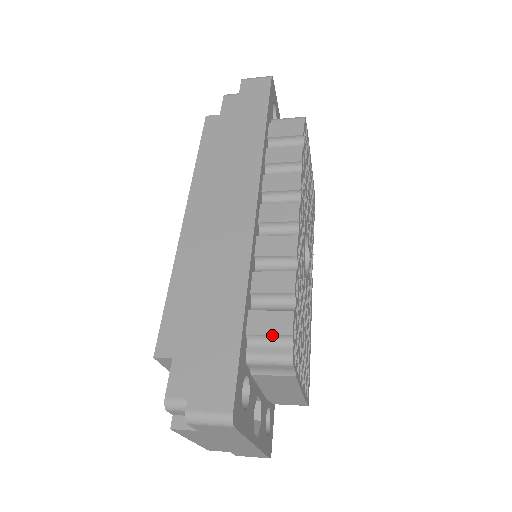
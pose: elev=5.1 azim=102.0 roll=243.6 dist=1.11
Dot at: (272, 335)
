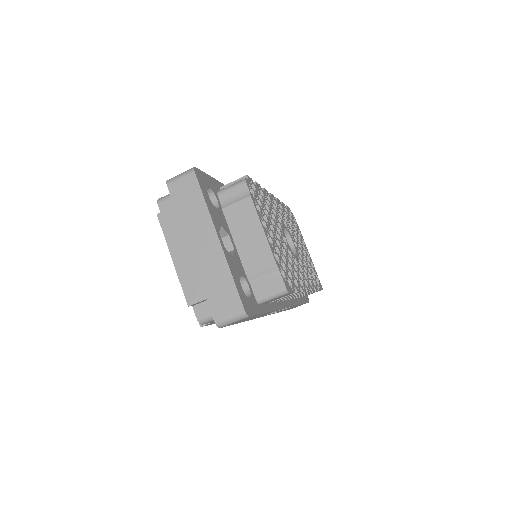
Dot at: (235, 181)
